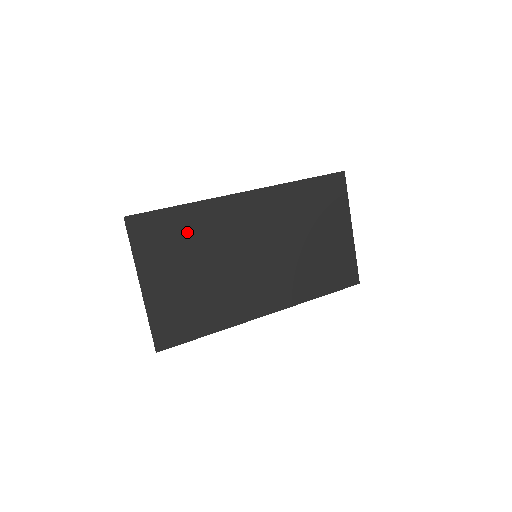
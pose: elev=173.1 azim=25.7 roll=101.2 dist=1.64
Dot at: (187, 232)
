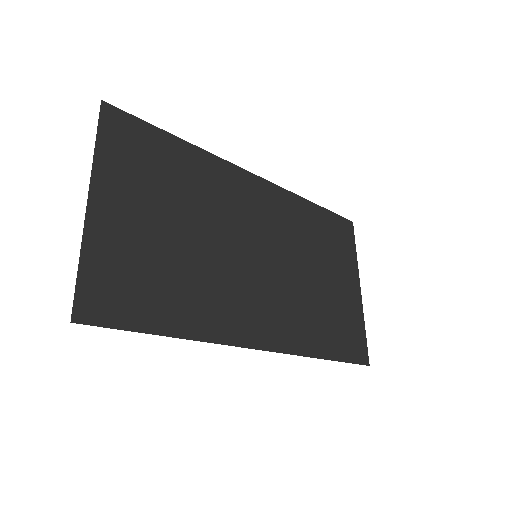
Dot at: (178, 172)
